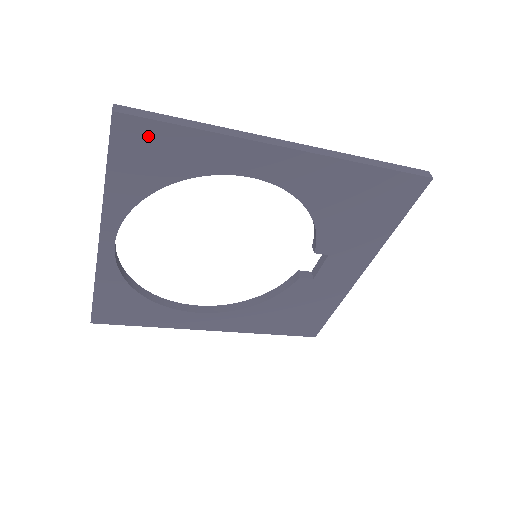
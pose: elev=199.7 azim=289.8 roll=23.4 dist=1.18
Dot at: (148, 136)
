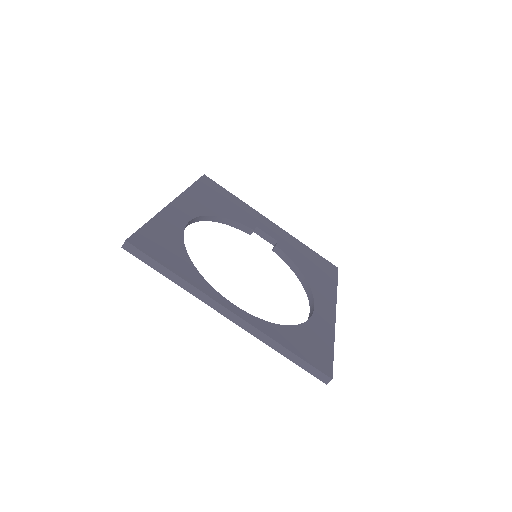
Dot at: occluded
